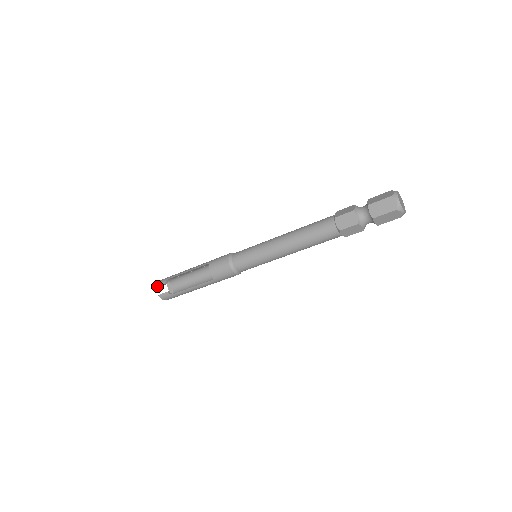
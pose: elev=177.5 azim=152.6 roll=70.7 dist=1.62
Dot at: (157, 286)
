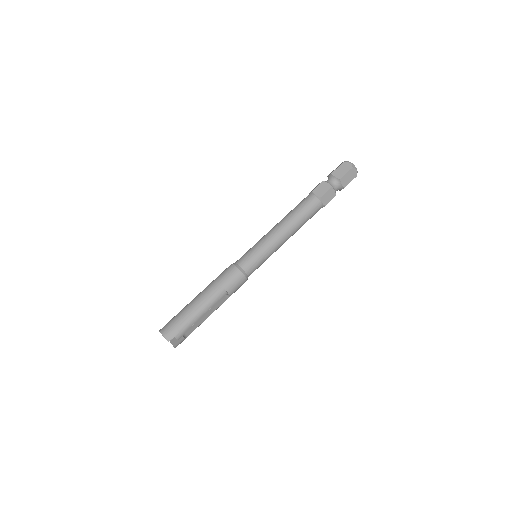
Dot at: (169, 340)
